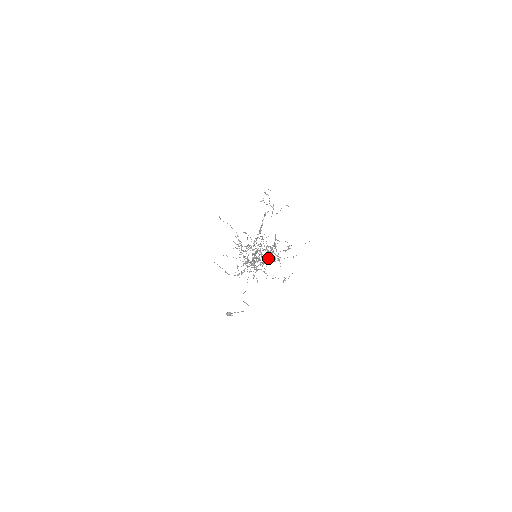
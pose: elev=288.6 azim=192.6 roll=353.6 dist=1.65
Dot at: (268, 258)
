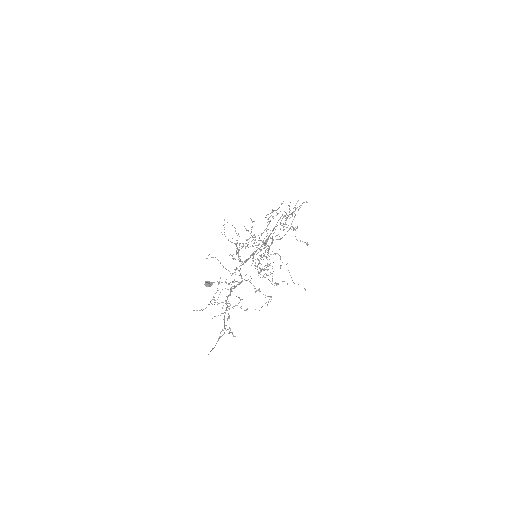
Dot at: (275, 253)
